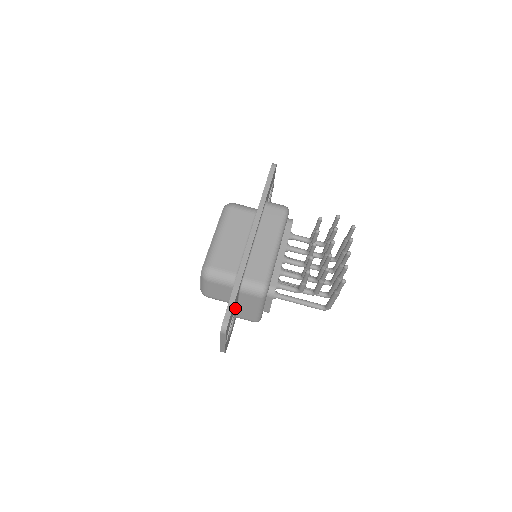
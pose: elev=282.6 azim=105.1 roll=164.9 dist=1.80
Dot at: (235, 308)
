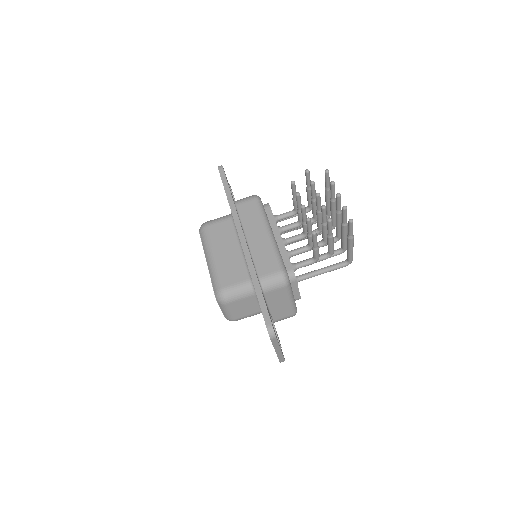
Dot at: occluded
